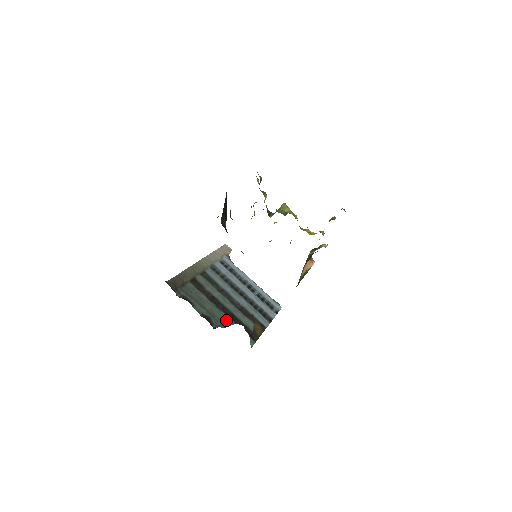
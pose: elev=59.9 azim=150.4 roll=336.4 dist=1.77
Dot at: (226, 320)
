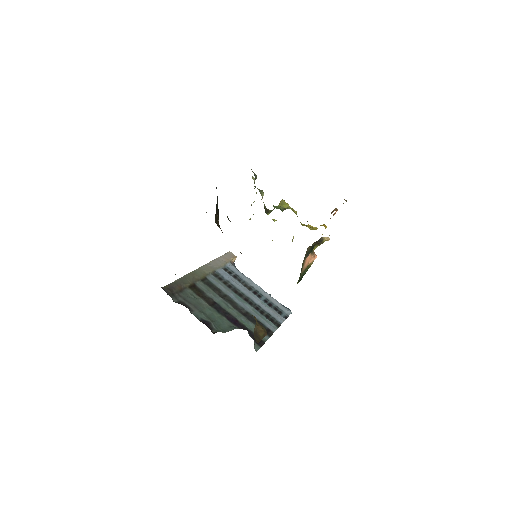
Dot at: (228, 325)
